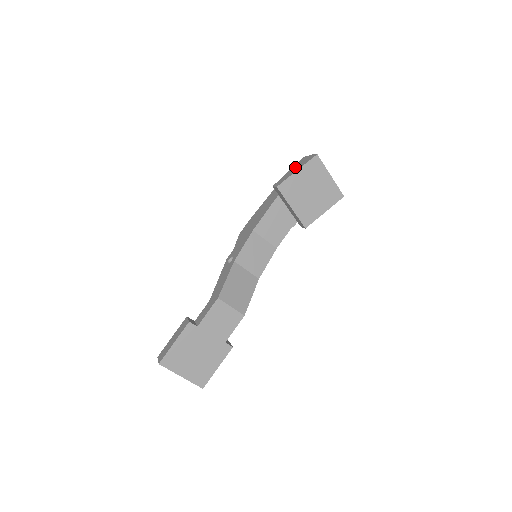
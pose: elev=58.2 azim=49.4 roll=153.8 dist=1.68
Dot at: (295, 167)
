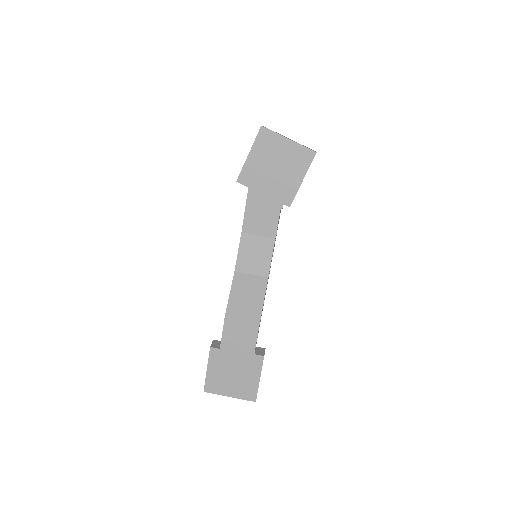
Dot at: occluded
